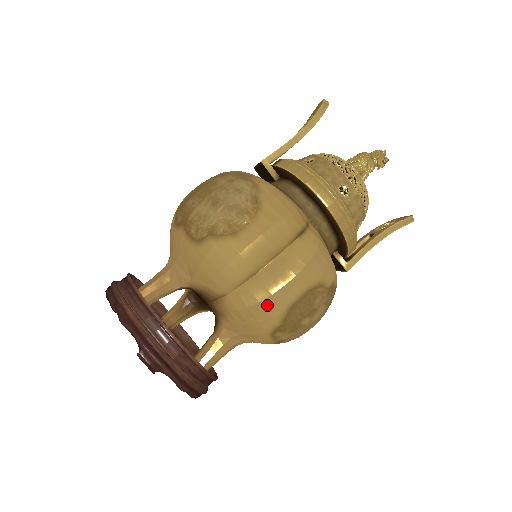
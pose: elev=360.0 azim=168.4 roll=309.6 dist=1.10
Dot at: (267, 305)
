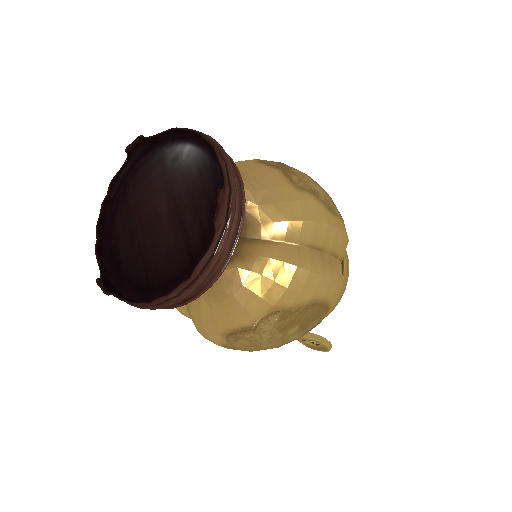
Dot at: (310, 280)
